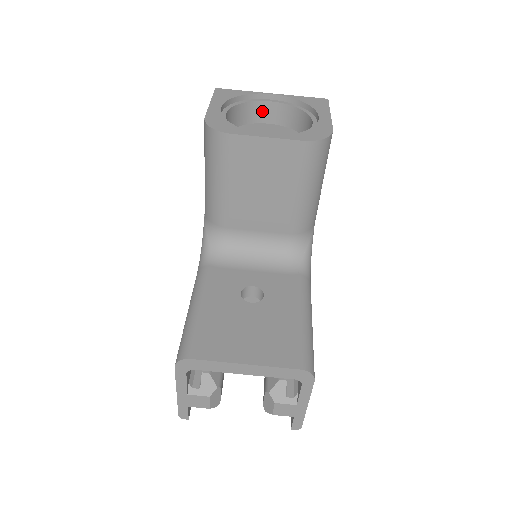
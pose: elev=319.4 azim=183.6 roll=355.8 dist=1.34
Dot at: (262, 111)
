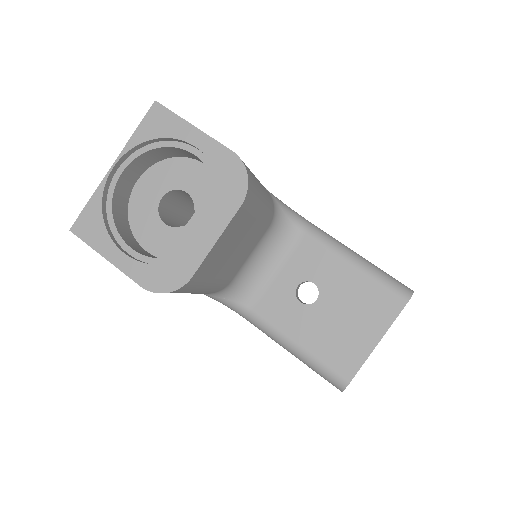
Dot at: (124, 186)
